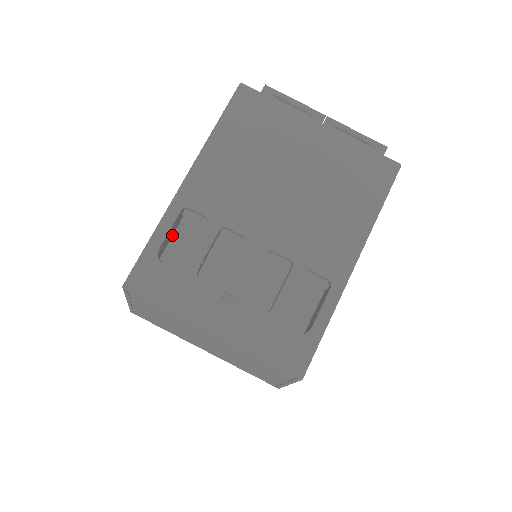
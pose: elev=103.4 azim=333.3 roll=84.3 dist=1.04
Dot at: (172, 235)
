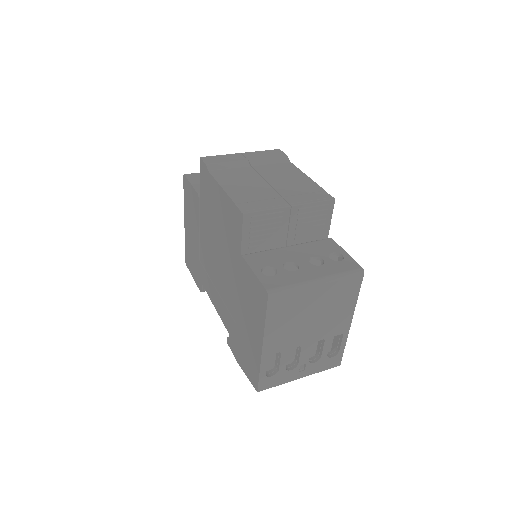
Dot at: occluded
